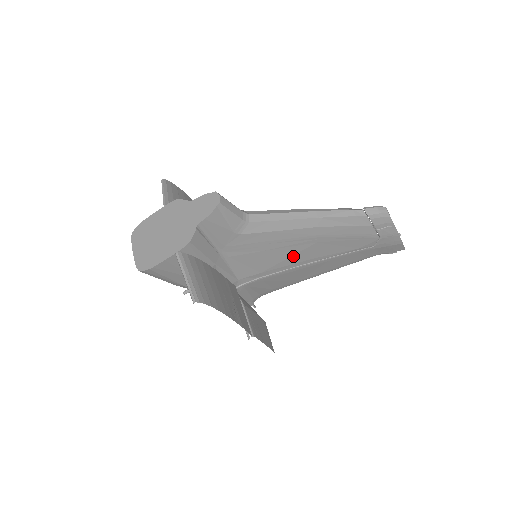
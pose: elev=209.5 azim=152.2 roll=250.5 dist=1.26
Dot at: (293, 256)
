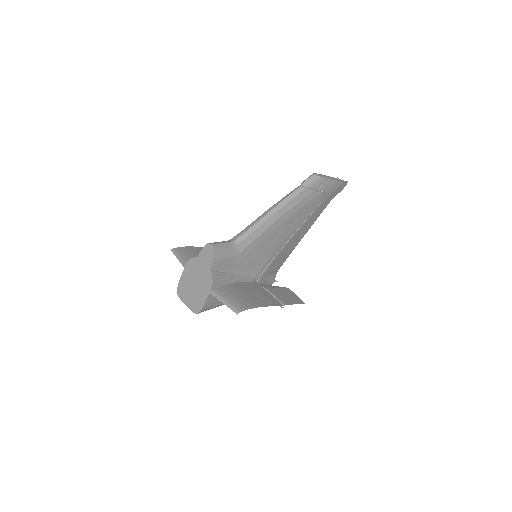
Dot at: (278, 242)
